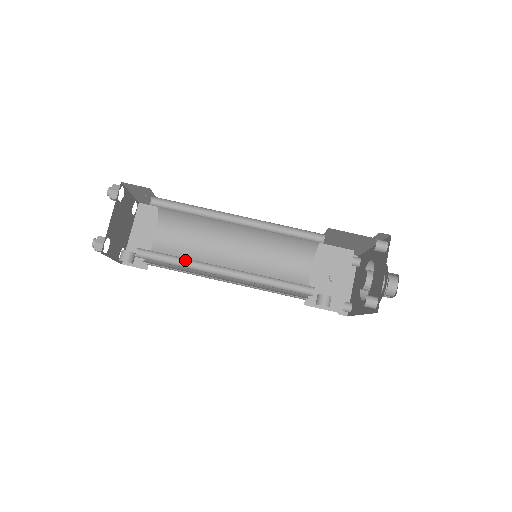
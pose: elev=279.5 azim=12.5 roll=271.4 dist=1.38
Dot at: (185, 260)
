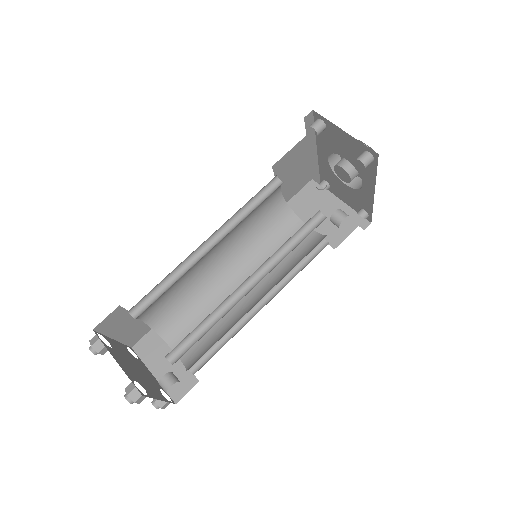
Dot at: (211, 318)
